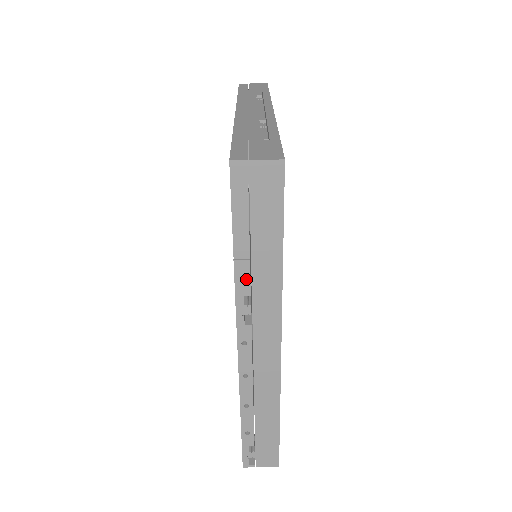
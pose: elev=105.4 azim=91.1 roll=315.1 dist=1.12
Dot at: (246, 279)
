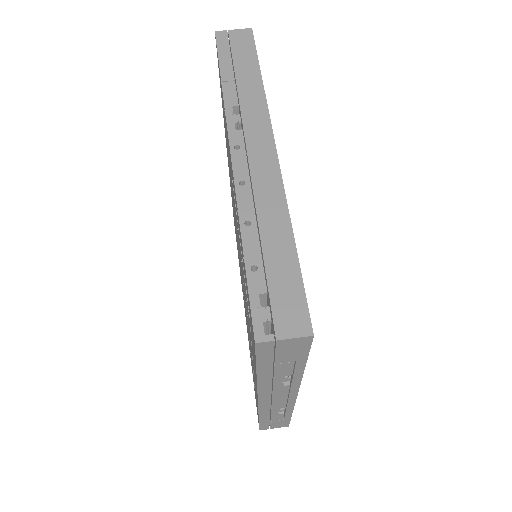
Dot at: (233, 94)
